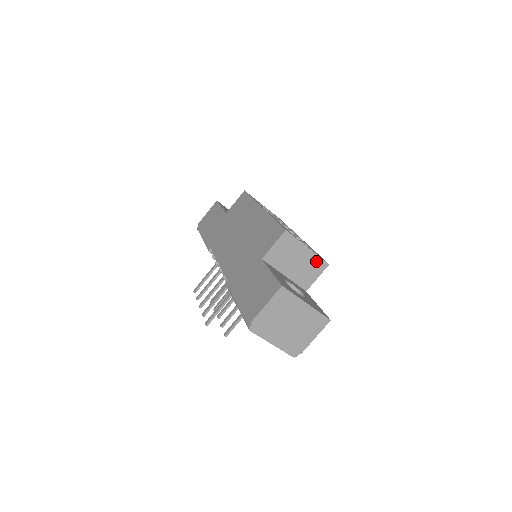
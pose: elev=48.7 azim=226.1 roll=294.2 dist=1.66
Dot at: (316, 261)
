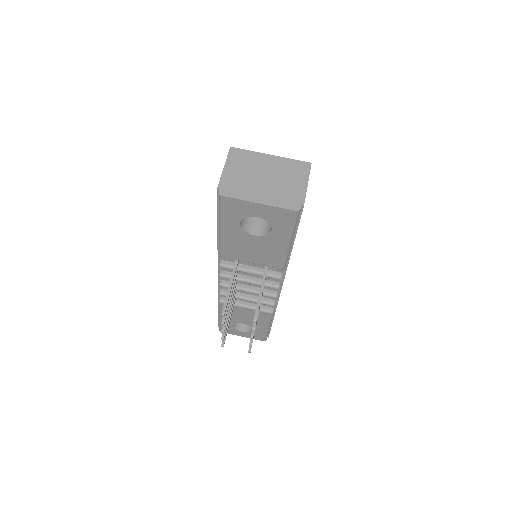
Dot at: occluded
